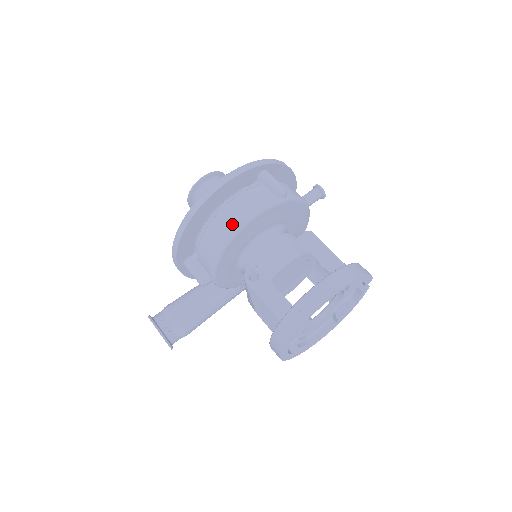
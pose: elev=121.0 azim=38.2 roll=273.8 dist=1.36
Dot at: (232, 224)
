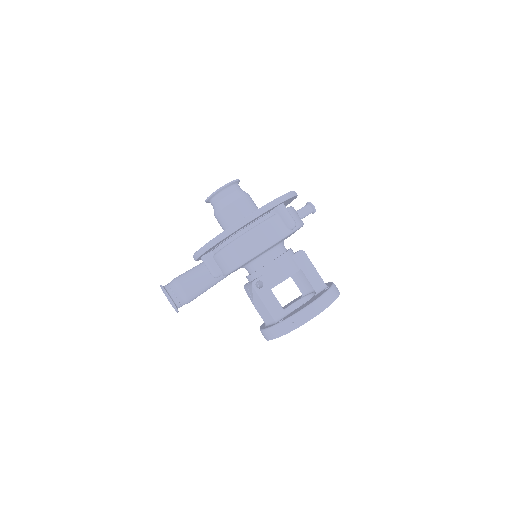
Dot at: (253, 249)
